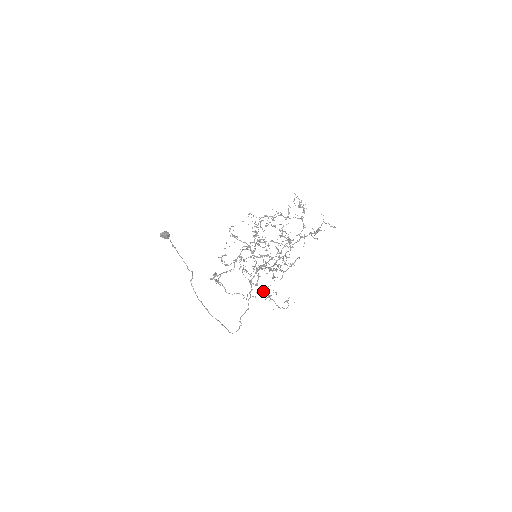
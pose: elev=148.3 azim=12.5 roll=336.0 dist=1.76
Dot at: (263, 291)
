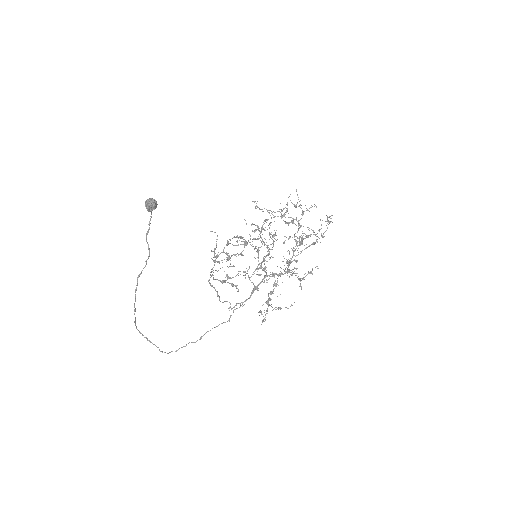
Dot at: (268, 301)
